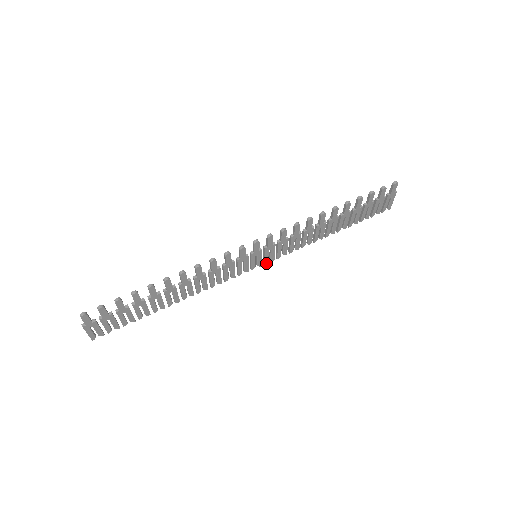
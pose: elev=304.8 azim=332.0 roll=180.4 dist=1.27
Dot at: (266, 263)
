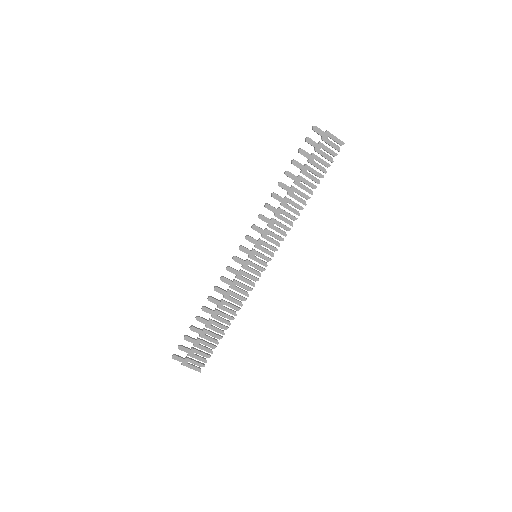
Dot at: (273, 255)
